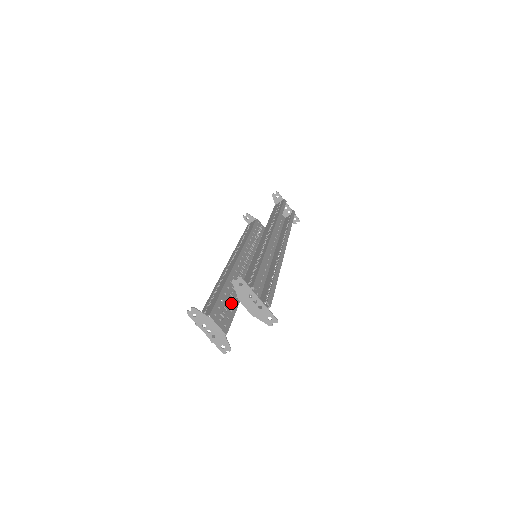
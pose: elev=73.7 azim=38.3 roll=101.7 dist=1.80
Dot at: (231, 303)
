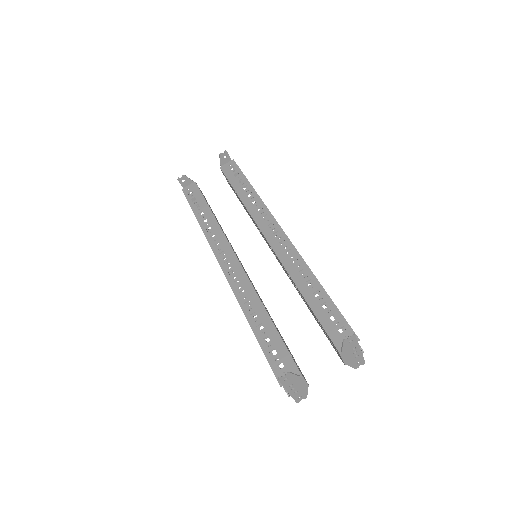
Dot at: occluded
